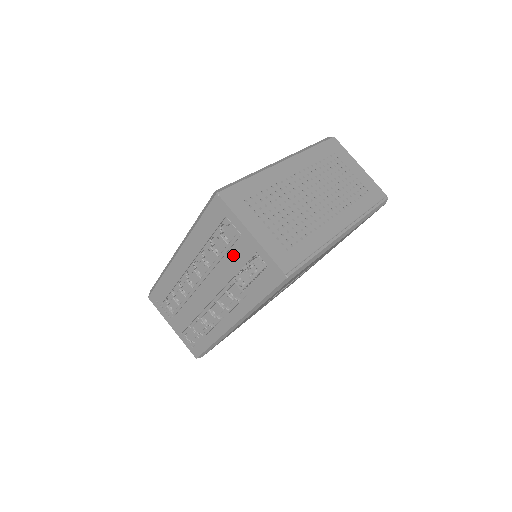
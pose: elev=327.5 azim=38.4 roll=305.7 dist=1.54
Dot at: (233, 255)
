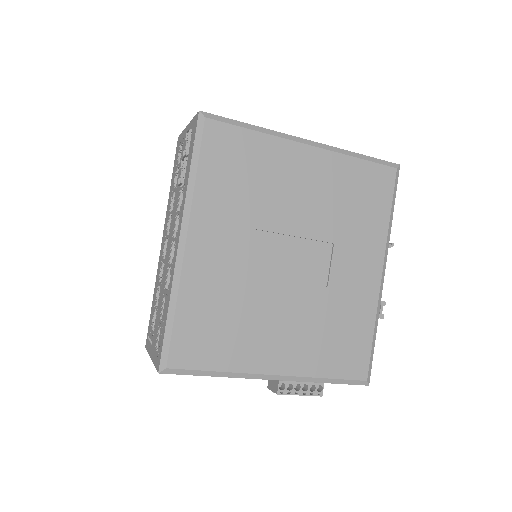
Dot at: occluded
